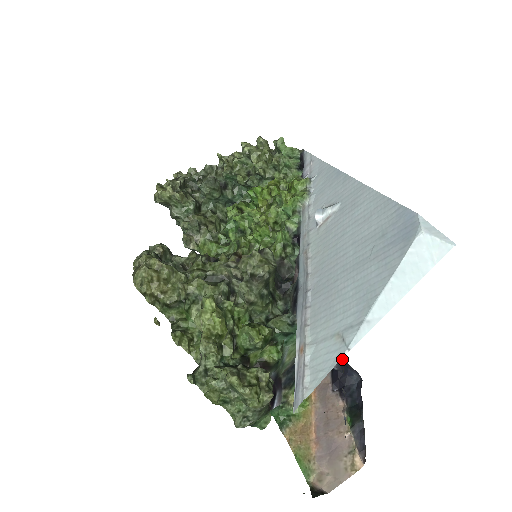
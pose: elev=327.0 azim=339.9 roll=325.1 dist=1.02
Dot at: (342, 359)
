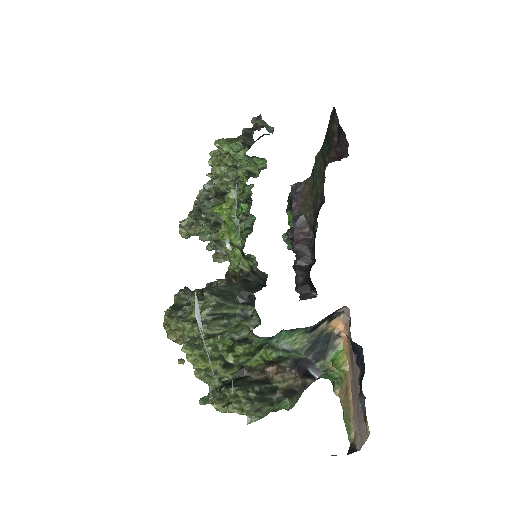
Dot at: occluded
